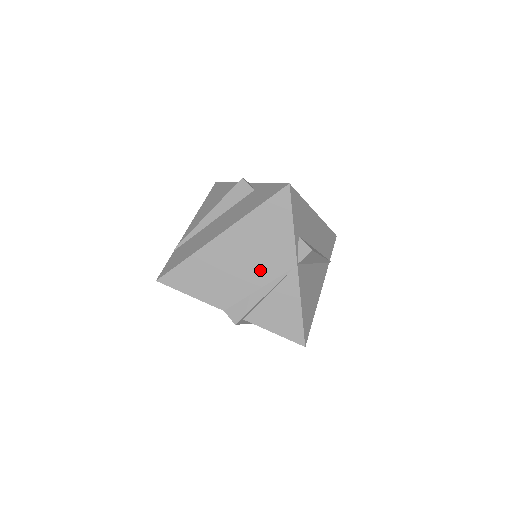
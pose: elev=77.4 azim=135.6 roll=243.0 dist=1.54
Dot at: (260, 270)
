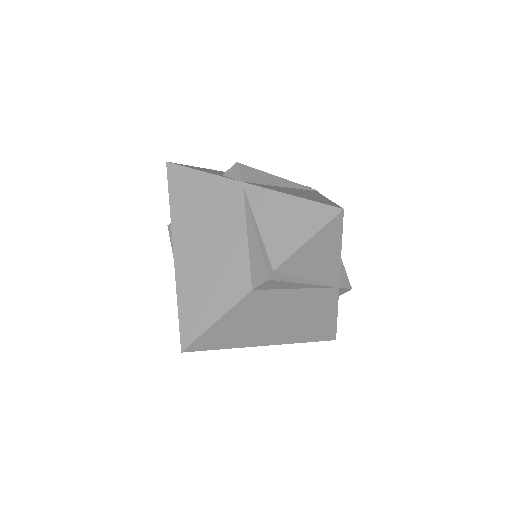
Dot at: (228, 225)
